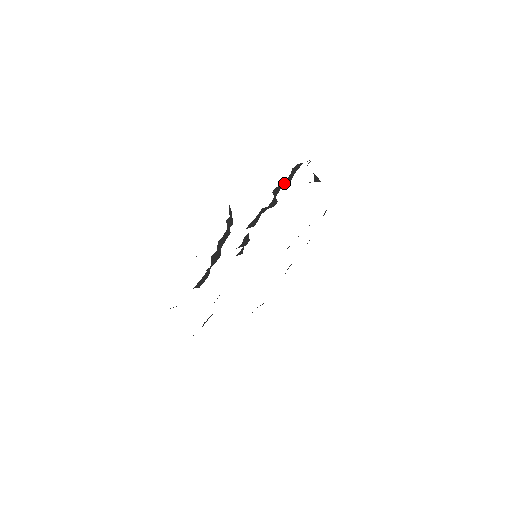
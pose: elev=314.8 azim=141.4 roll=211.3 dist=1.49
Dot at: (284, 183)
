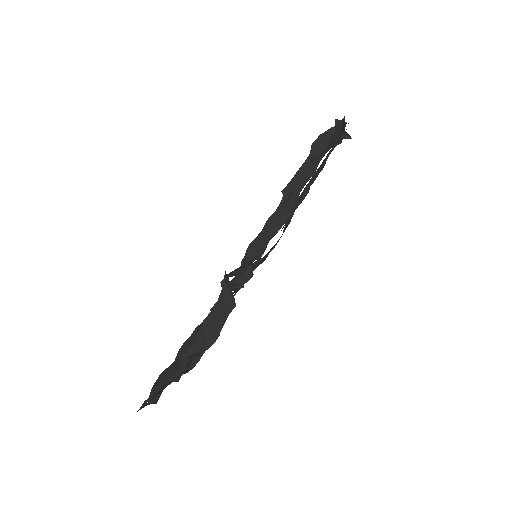
Dot at: (300, 173)
